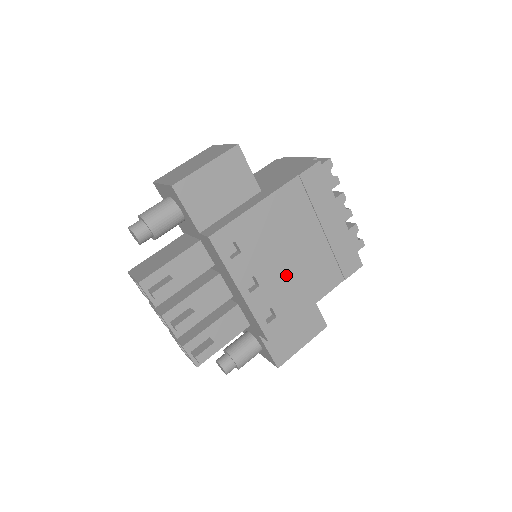
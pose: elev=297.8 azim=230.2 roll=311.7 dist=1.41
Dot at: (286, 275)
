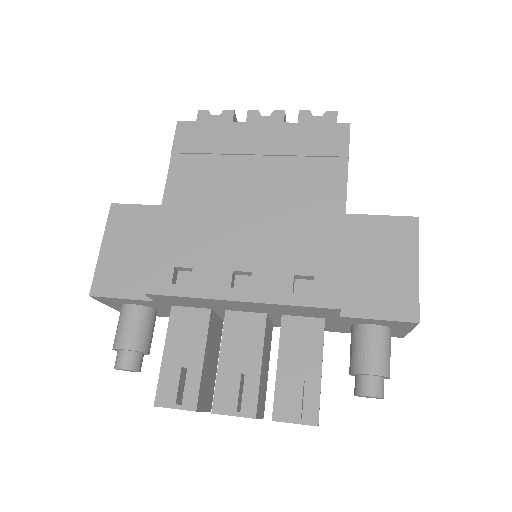
Dot at: (270, 231)
